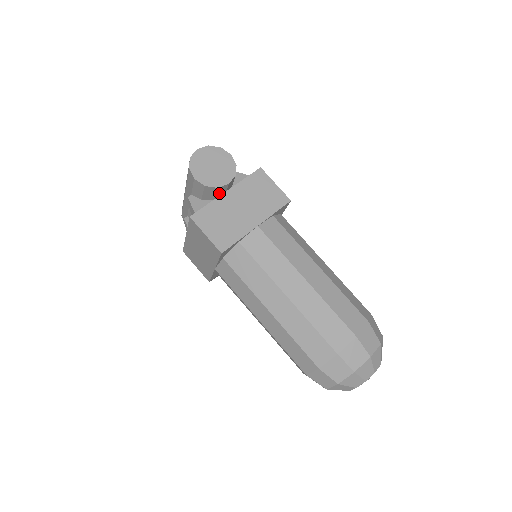
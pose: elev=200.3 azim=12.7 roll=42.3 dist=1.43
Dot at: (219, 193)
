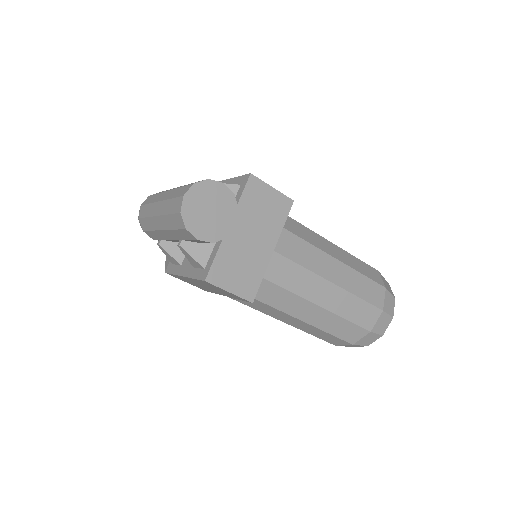
Dot at: occluded
